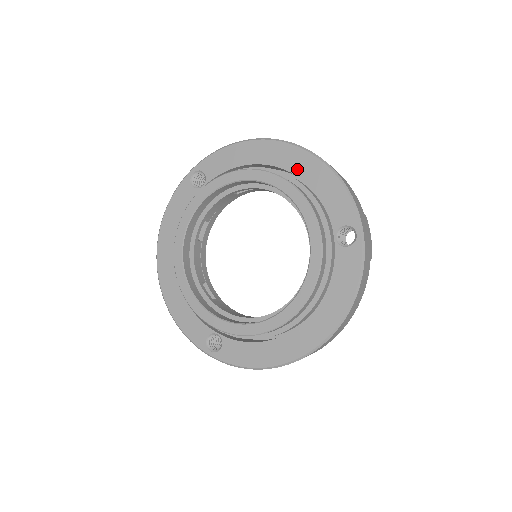
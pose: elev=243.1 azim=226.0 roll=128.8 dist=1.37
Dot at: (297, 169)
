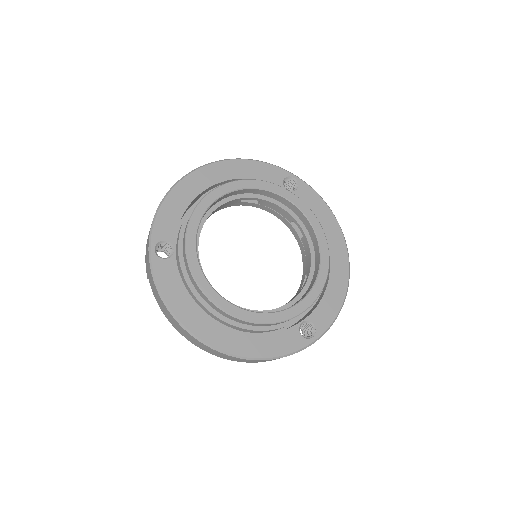
Dot at: (224, 176)
